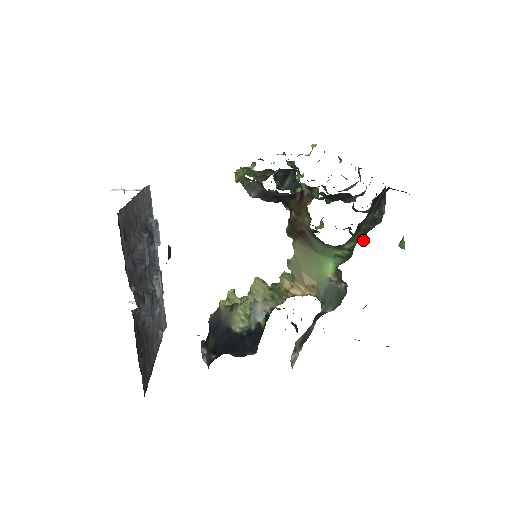
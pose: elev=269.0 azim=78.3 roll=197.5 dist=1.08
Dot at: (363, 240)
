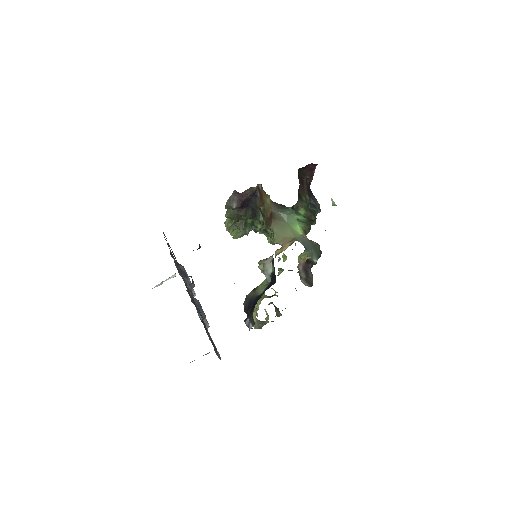
Dot at: (313, 218)
